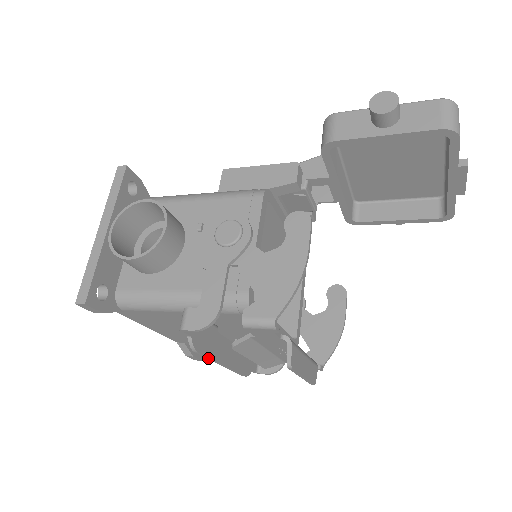
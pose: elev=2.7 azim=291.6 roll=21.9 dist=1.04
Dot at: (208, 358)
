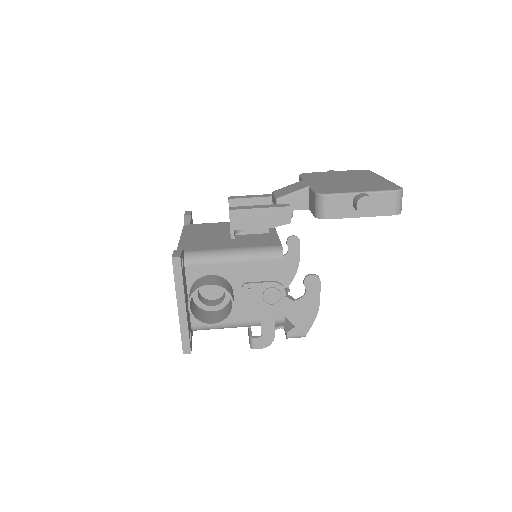
Dot at: occluded
